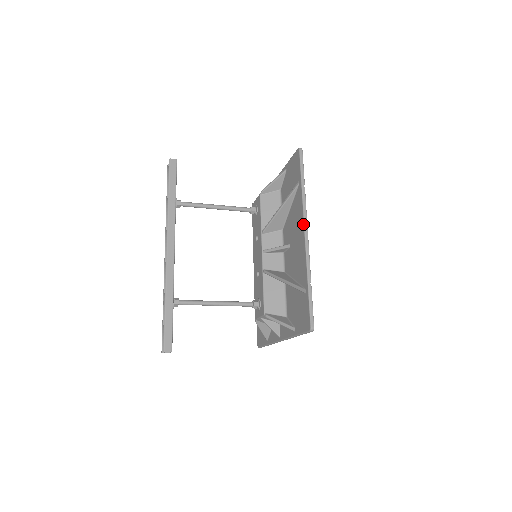
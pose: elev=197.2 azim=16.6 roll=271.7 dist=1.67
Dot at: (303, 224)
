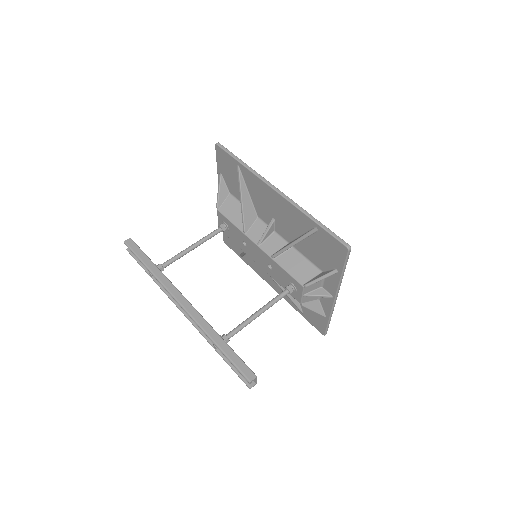
Dot at: (268, 186)
